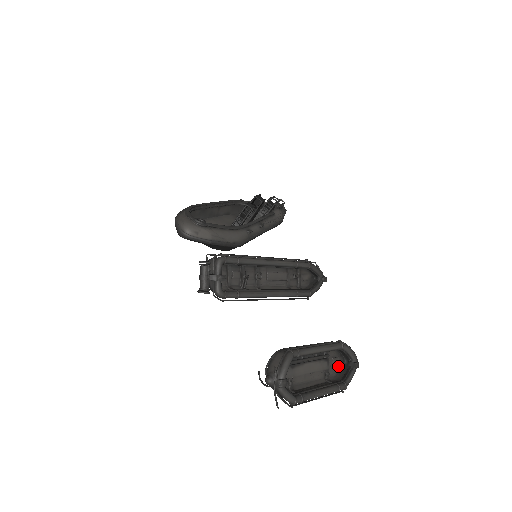
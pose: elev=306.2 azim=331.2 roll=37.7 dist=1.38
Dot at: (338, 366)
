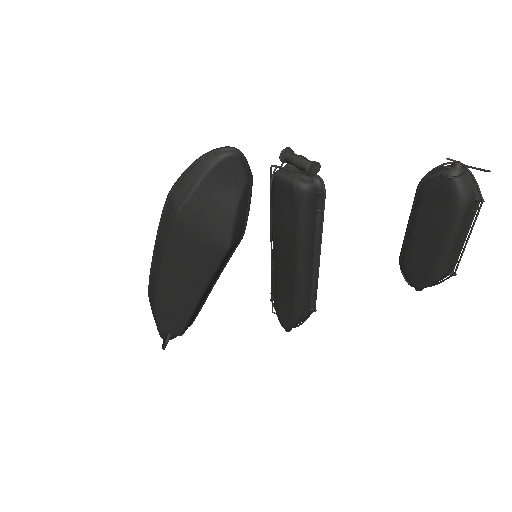
Dot at: (423, 277)
